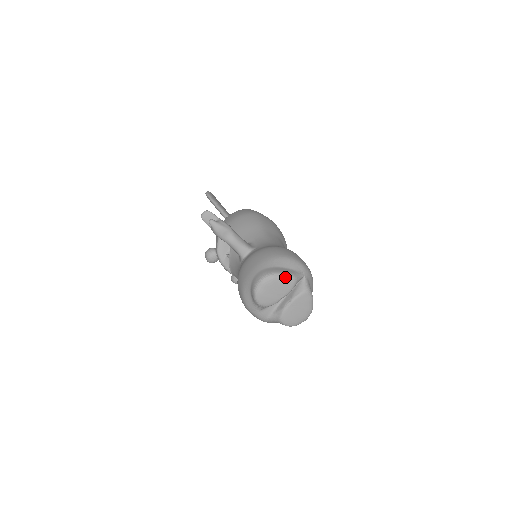
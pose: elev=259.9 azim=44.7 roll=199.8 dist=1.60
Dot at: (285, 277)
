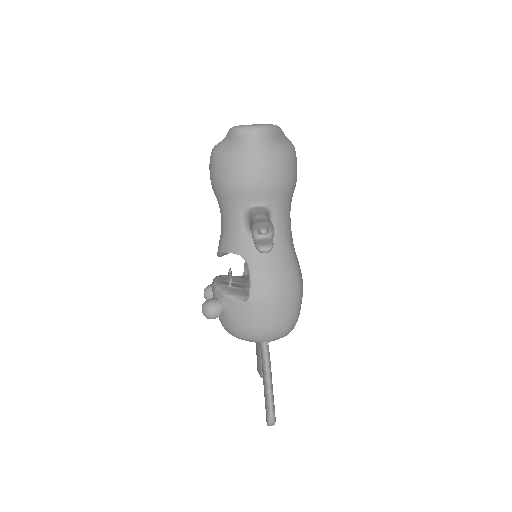
Dot at: occluded
